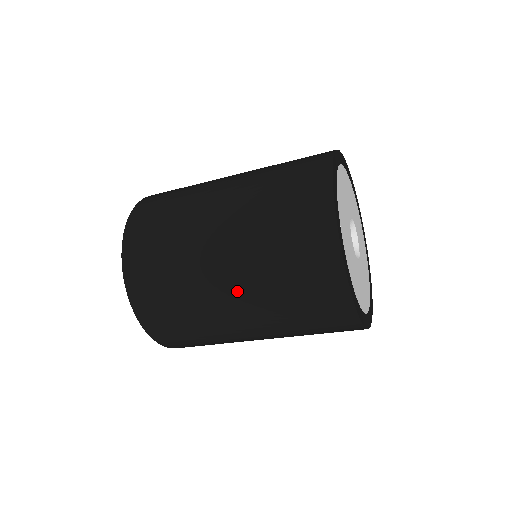
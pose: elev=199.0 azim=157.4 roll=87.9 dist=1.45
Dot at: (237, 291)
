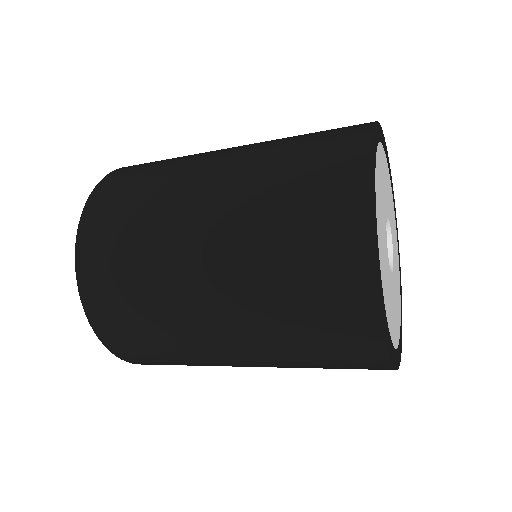
Dot at: (215, 246)
